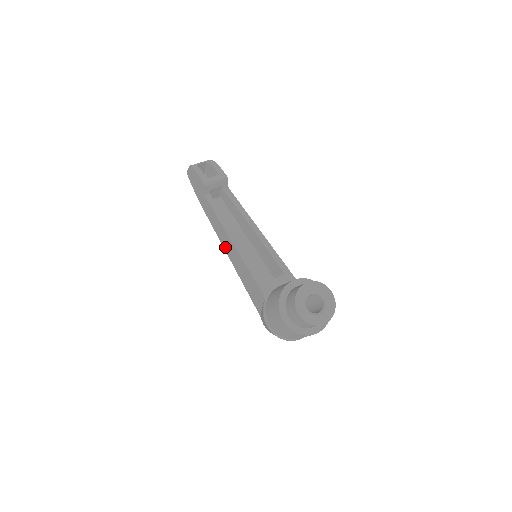
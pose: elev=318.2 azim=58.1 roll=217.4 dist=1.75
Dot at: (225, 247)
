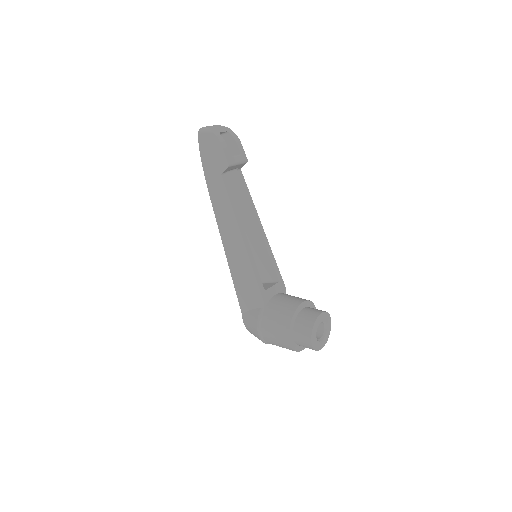
Dot at: (224, 235)
